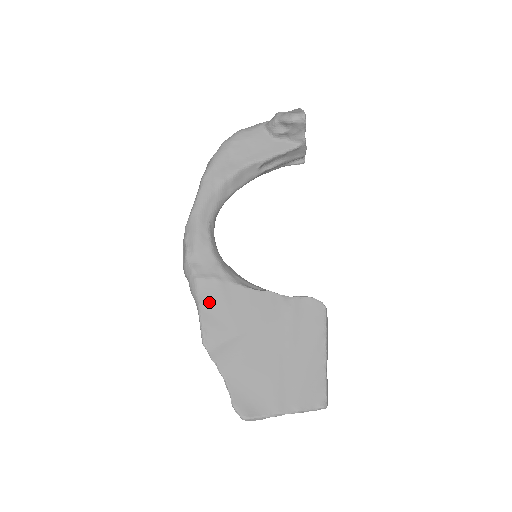
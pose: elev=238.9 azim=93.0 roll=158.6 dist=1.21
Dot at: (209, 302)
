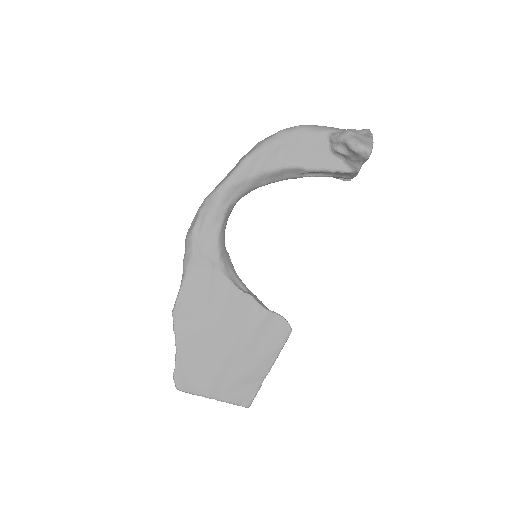
Dot at: (194, 281)
